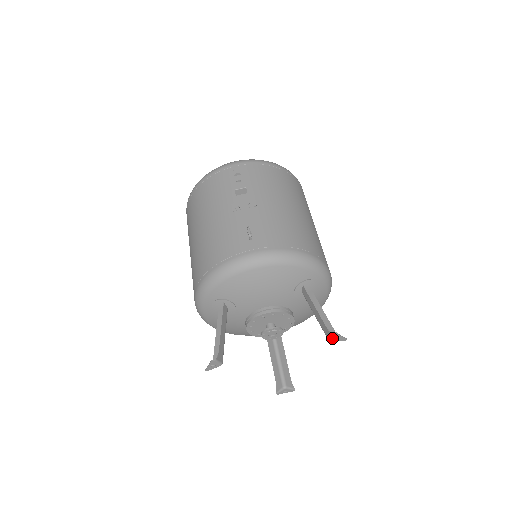
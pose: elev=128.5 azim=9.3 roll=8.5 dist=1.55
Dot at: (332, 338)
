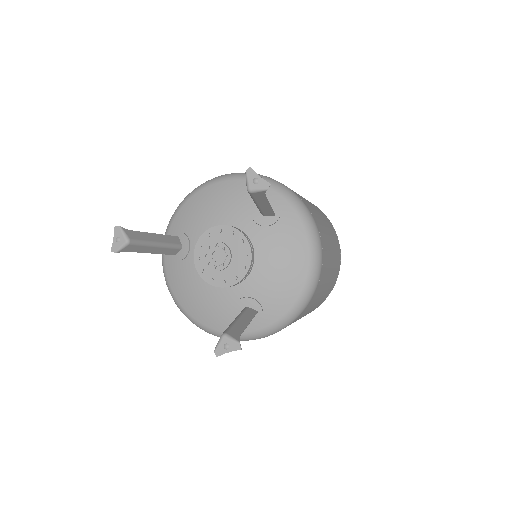
Dot at: (248, 181)
